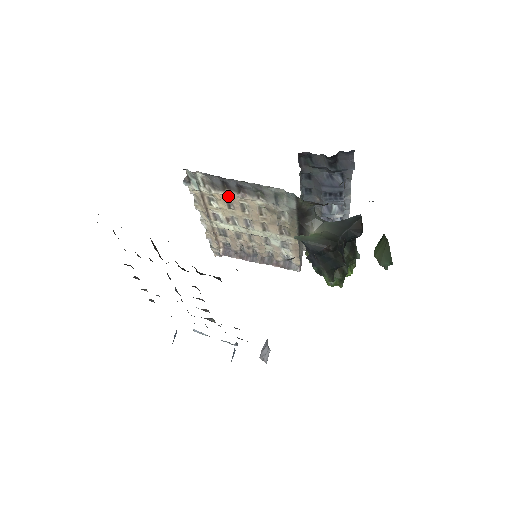
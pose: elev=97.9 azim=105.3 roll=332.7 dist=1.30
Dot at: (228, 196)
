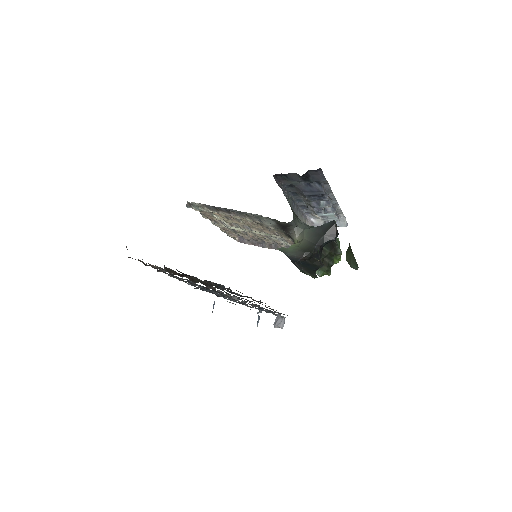
Dot at: (223, 214)
